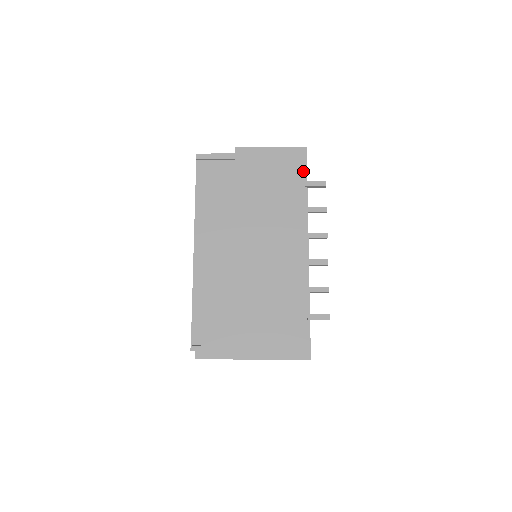
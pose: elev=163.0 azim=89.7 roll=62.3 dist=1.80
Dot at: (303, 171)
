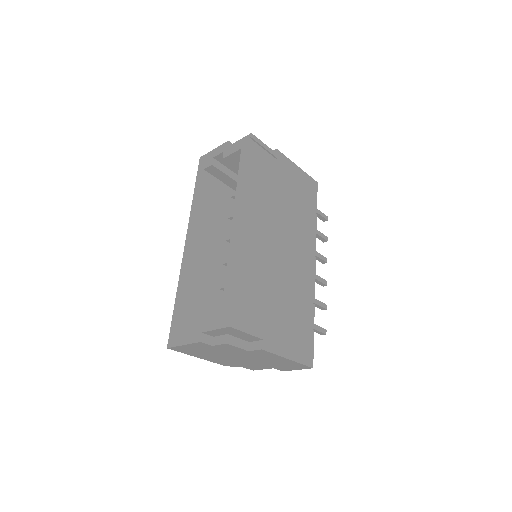
Dot at: (315, 199)
